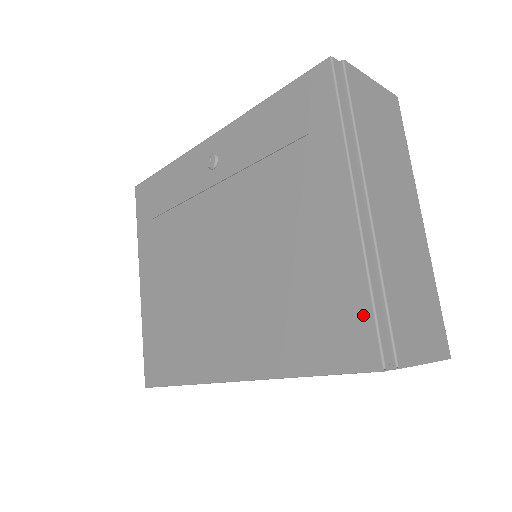
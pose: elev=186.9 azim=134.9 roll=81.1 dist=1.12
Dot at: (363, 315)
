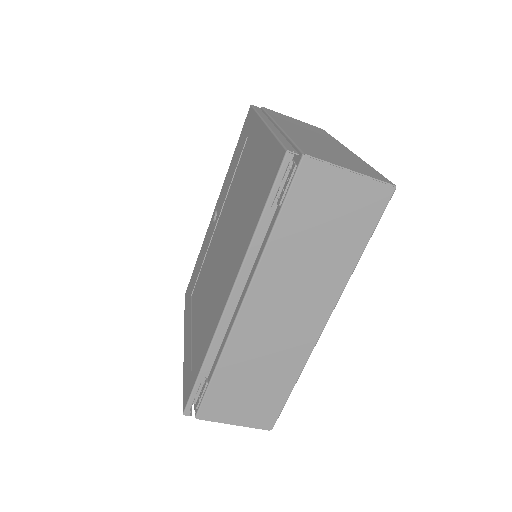
Dot at: (274, 150)
